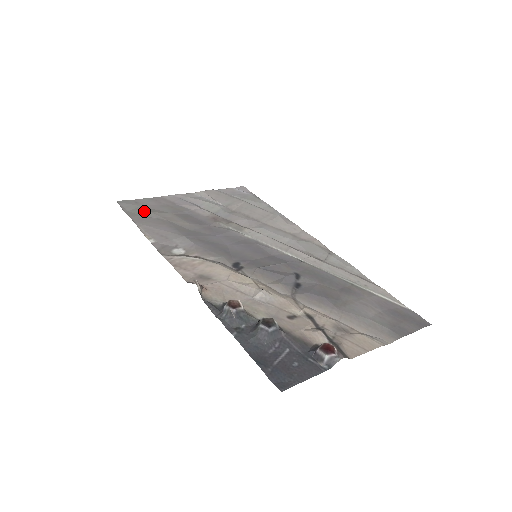
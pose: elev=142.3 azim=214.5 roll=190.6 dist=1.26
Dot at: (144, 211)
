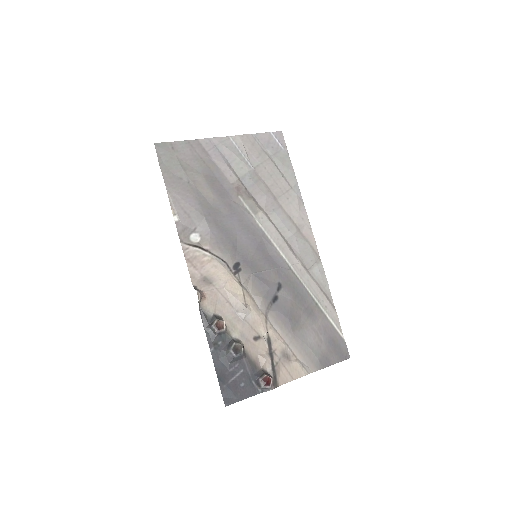
Dot at: (177, 167)
